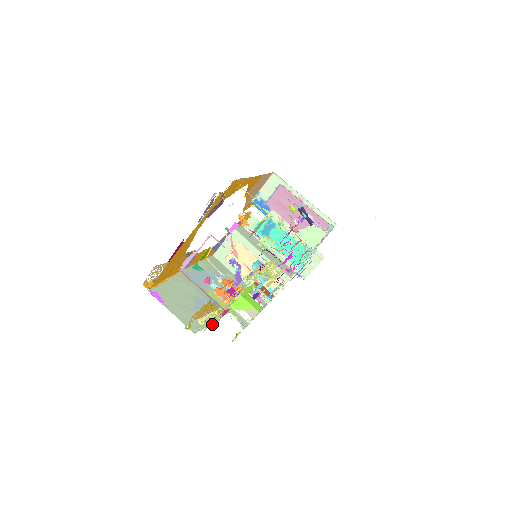
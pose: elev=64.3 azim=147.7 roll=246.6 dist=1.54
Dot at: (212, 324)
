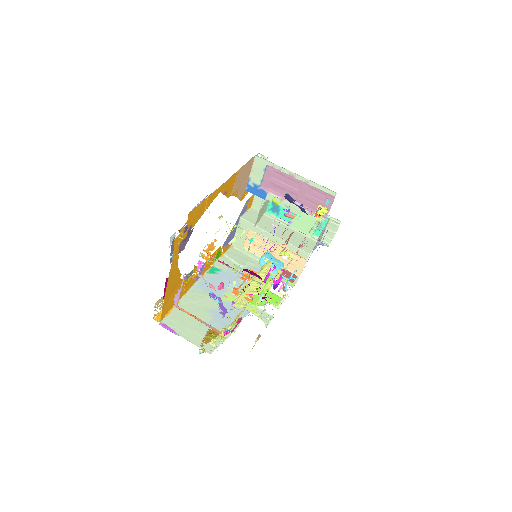
Dot at: (230, 335)
